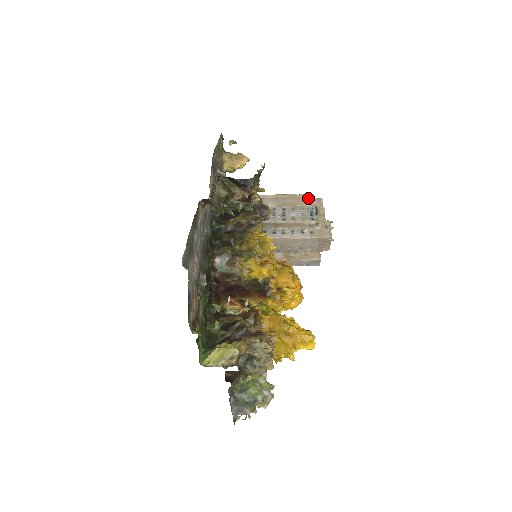
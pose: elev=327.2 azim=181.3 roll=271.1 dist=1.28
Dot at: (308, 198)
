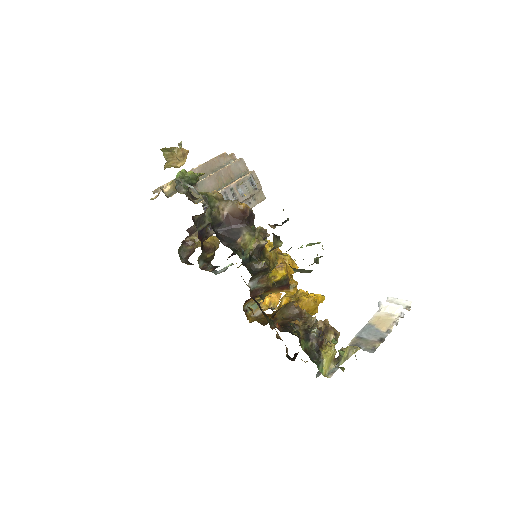
Dot at: (233, 163)
